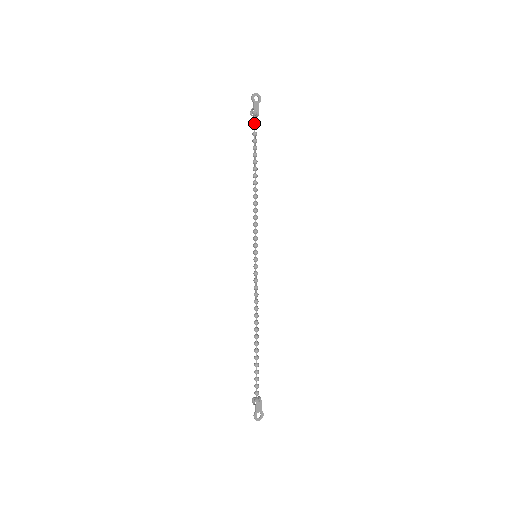
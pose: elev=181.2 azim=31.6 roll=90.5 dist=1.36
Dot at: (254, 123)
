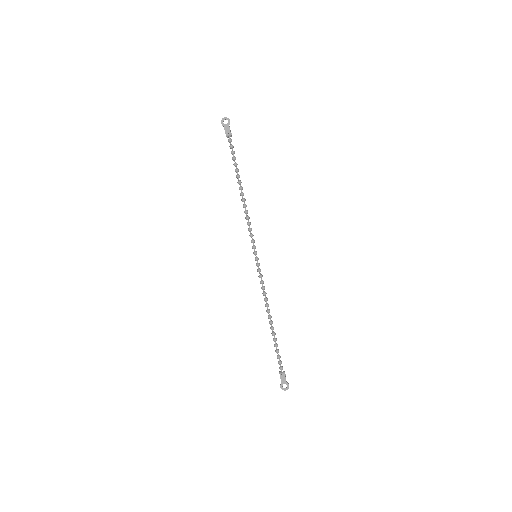
Dot at: (230, 143)
